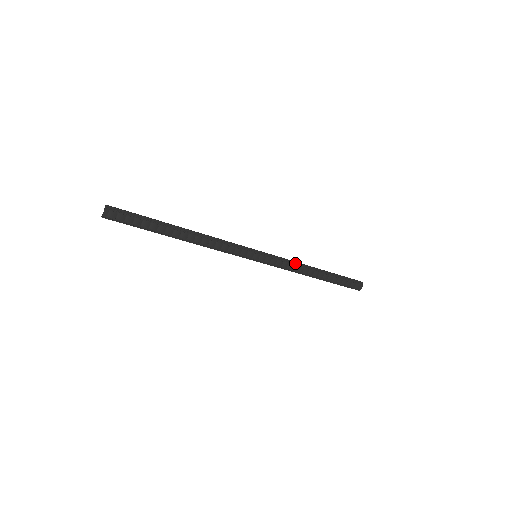
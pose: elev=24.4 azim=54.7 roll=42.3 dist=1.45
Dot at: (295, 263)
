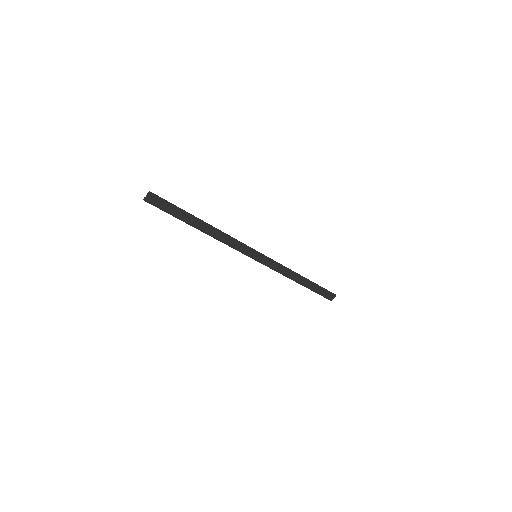
Dot at: (286, 268)
